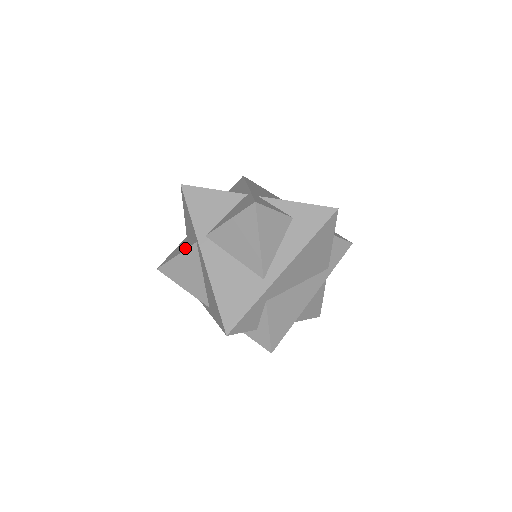
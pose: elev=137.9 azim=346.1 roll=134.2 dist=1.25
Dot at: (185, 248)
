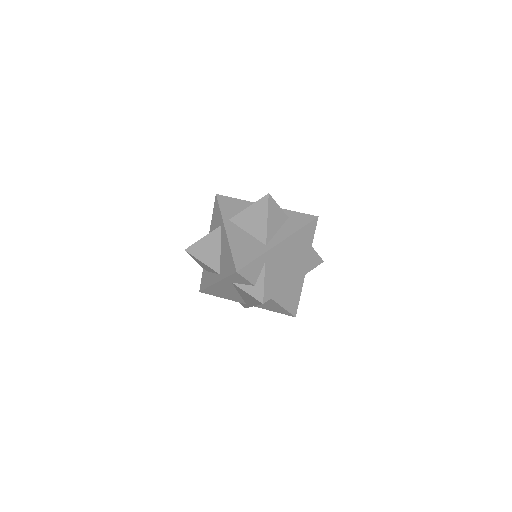
Dot at: (211, 232)
